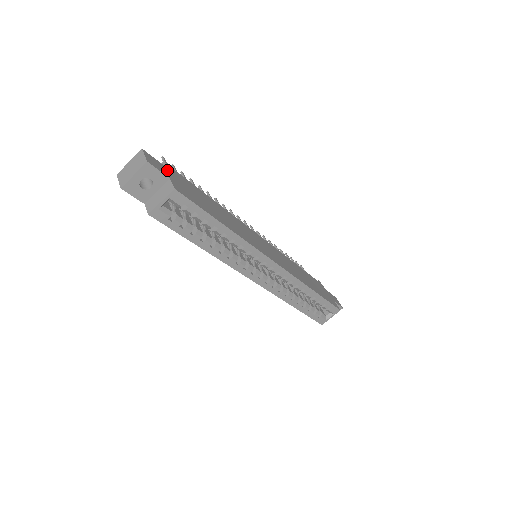
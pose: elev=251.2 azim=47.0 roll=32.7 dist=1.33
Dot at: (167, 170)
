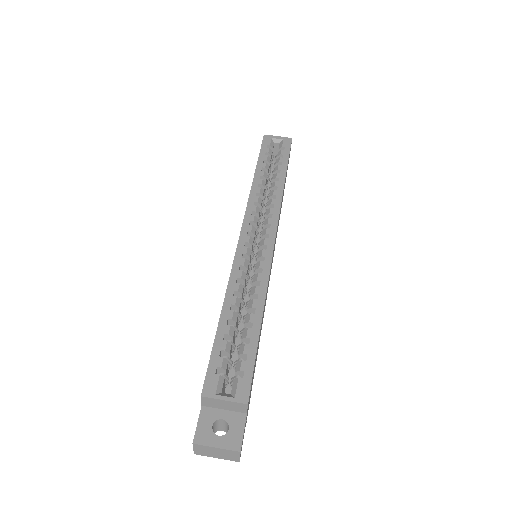
Dot at: occluded
